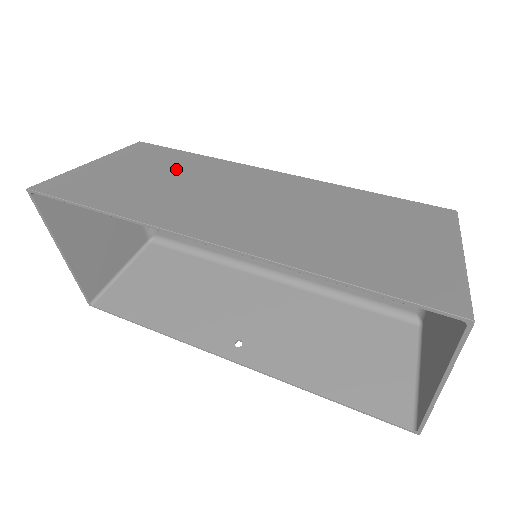
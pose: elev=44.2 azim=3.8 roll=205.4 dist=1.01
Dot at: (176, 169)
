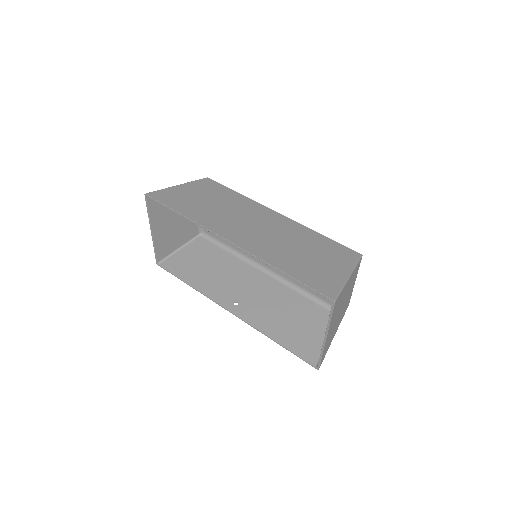
Dot at: (223, 199)
